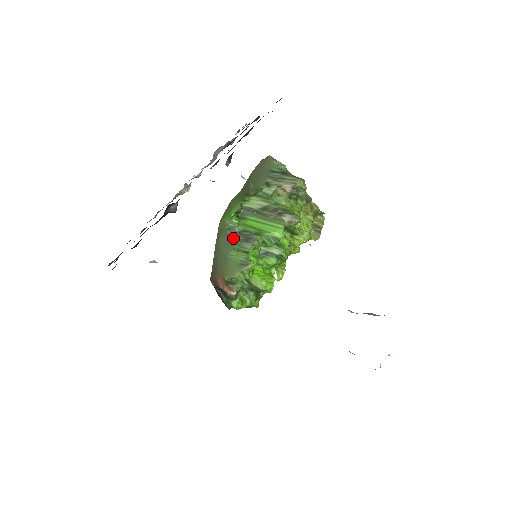
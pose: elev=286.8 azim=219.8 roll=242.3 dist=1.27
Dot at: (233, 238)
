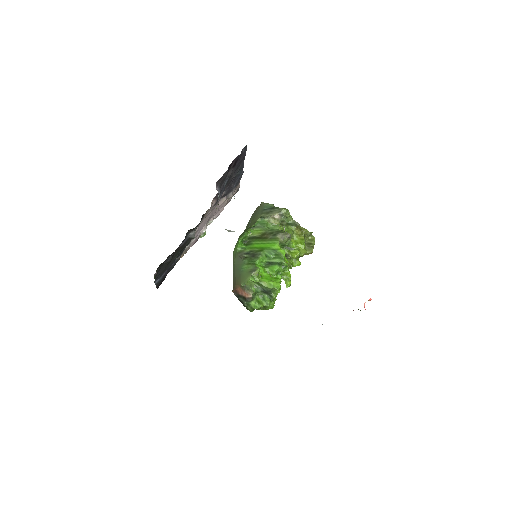
Dot at: (243, 257)
